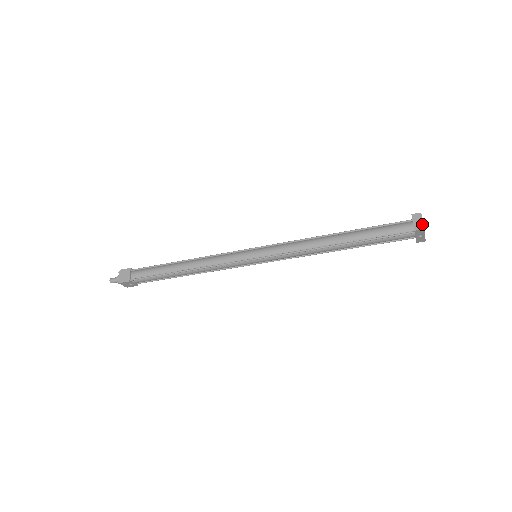
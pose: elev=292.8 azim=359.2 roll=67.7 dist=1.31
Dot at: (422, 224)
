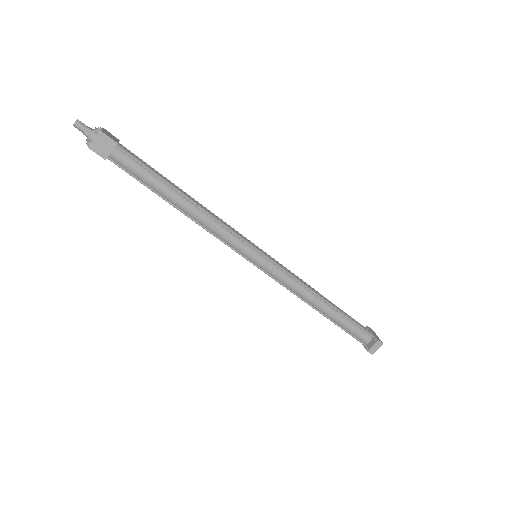
Dot at: (375, 351)
